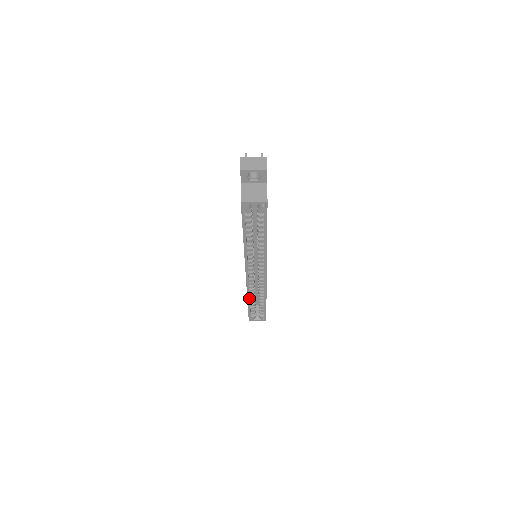
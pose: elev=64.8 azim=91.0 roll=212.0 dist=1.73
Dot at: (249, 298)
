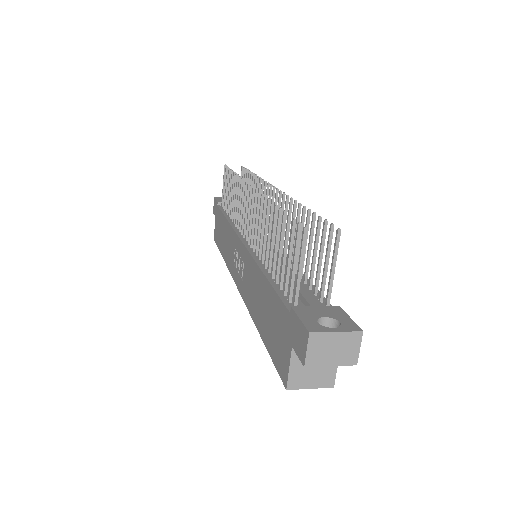
Dot at: occluded
